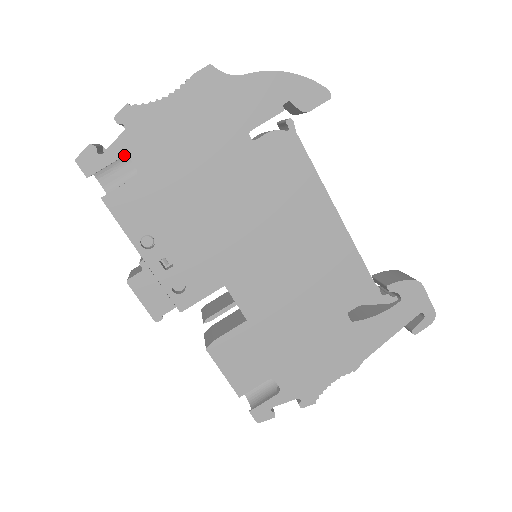
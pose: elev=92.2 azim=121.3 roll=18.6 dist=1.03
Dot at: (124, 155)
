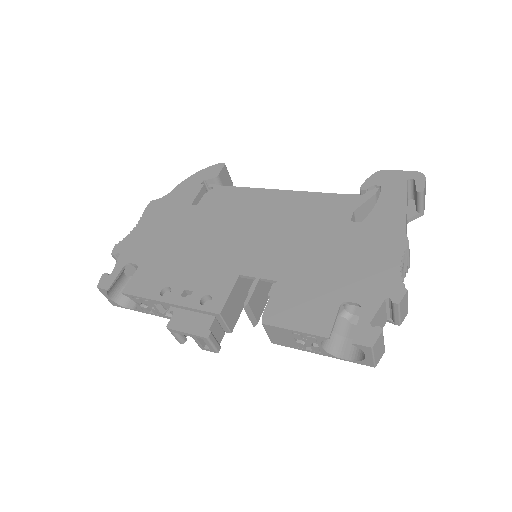
Dot at: (125, 264)
